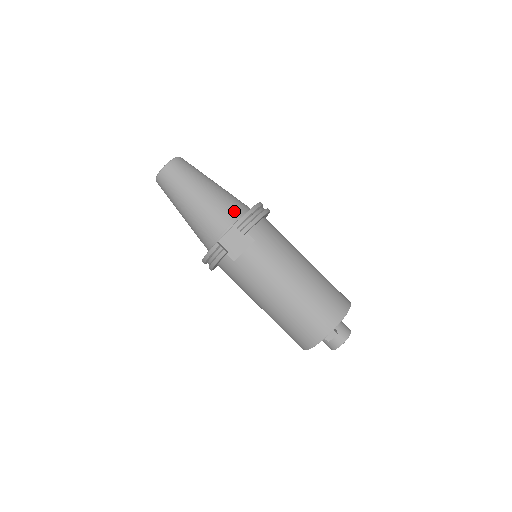
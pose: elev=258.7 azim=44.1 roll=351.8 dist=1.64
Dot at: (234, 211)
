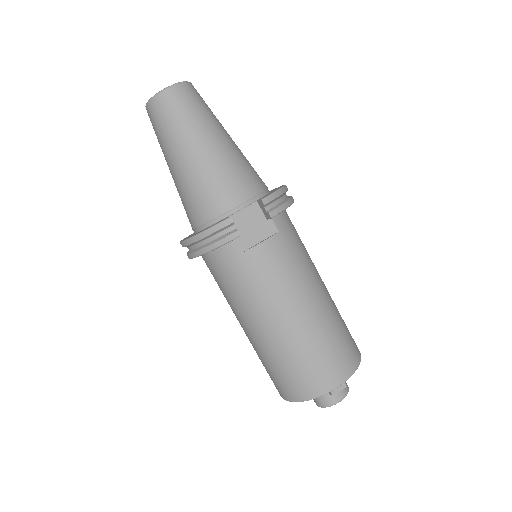
Dot at: (257, 183)
